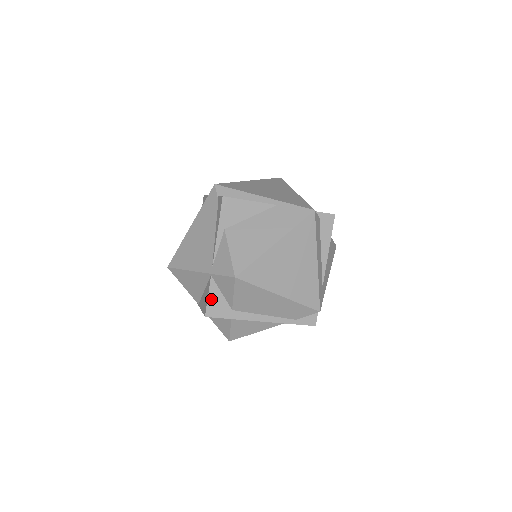
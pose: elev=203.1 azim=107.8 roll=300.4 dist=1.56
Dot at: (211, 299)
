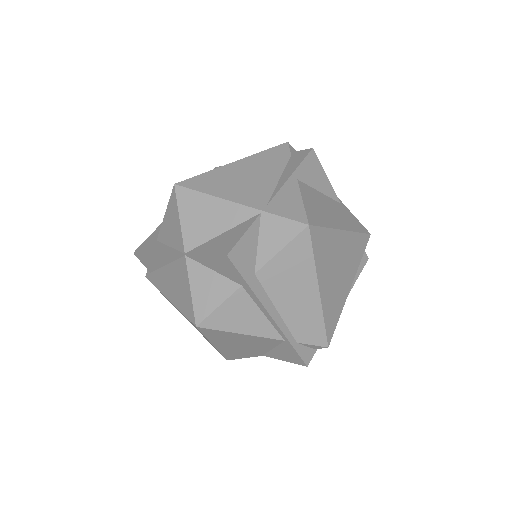
Dot at: (245, 240)
